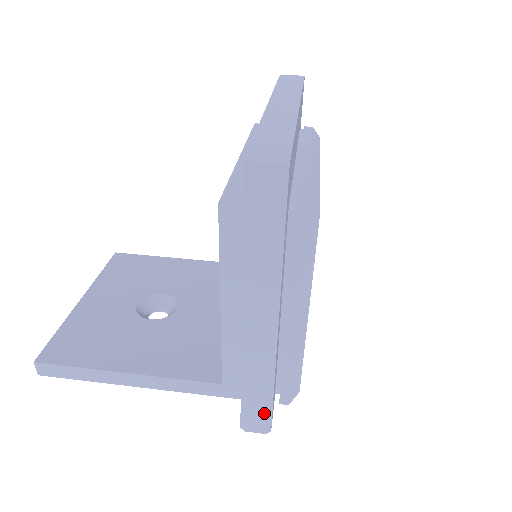
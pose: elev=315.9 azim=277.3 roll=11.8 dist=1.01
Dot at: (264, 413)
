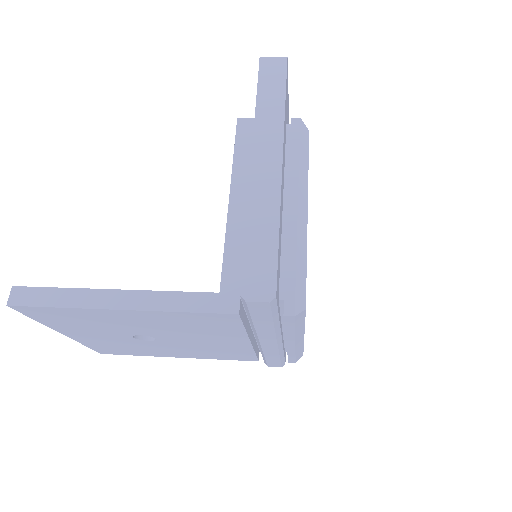
Dot at: (268, 268)
